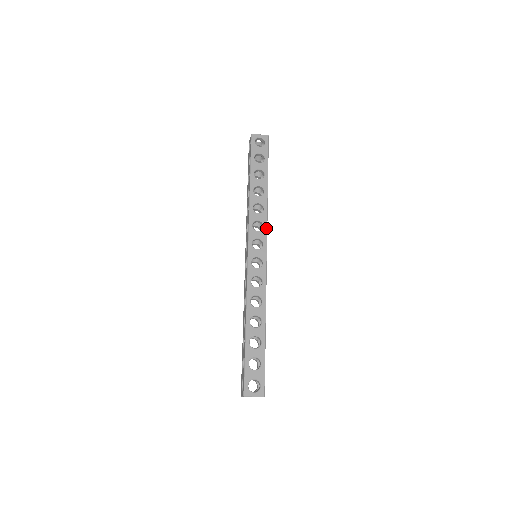
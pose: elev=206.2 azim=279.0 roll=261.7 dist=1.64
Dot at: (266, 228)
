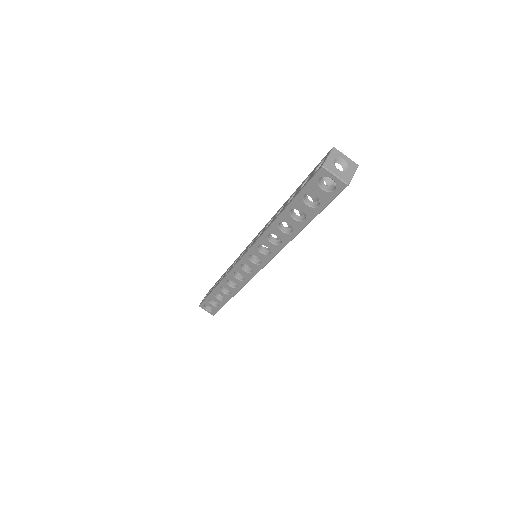
Dot at: occluded
